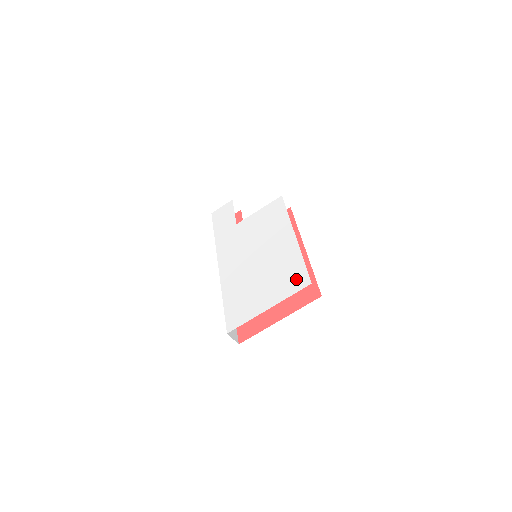
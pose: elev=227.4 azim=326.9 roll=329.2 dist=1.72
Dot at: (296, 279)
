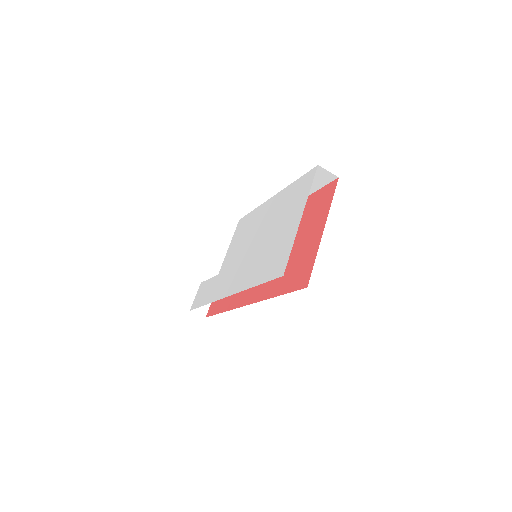
Dot at: (302, 185)
